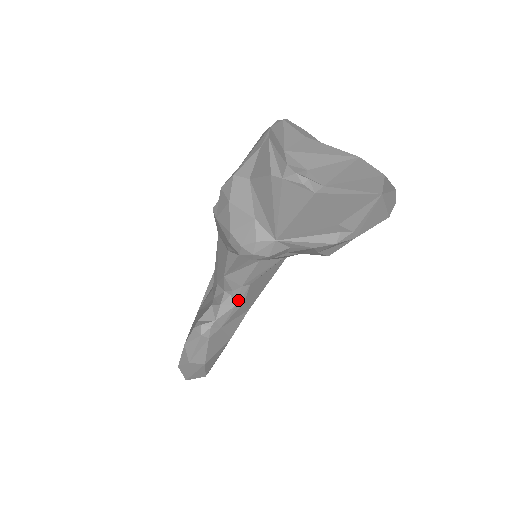
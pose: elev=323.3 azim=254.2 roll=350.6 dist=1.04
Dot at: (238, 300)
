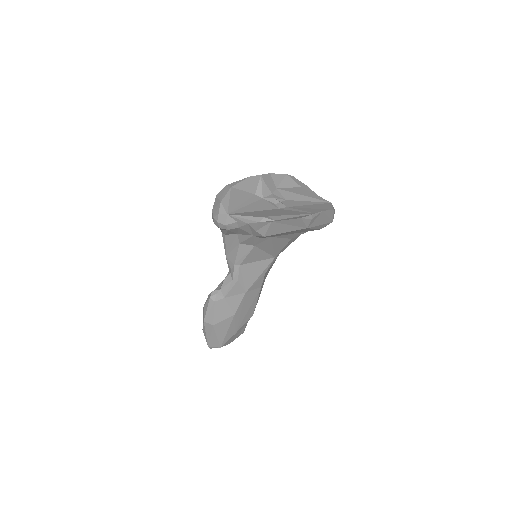
Dot at: (233, 276)
